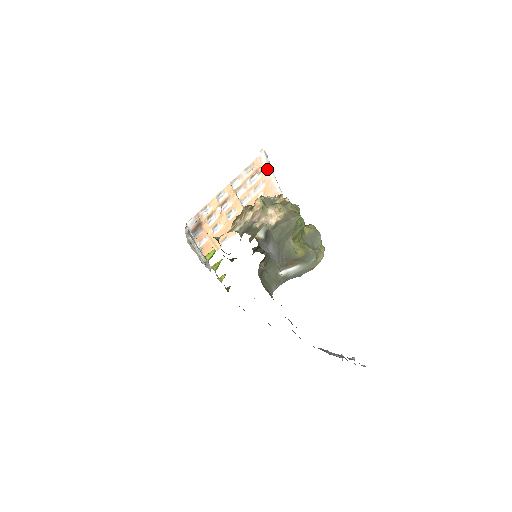
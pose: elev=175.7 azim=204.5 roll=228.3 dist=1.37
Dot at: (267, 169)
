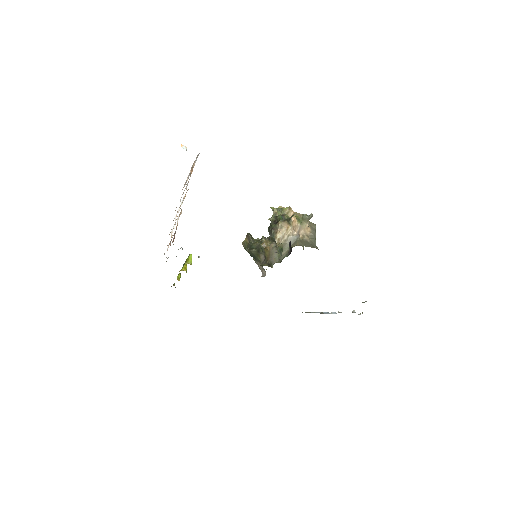
Dot at: occluded
